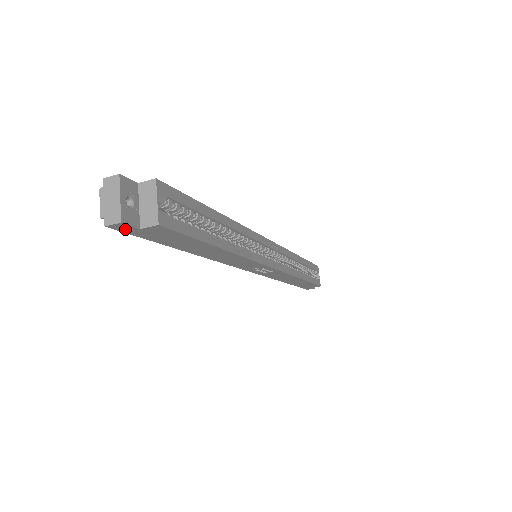
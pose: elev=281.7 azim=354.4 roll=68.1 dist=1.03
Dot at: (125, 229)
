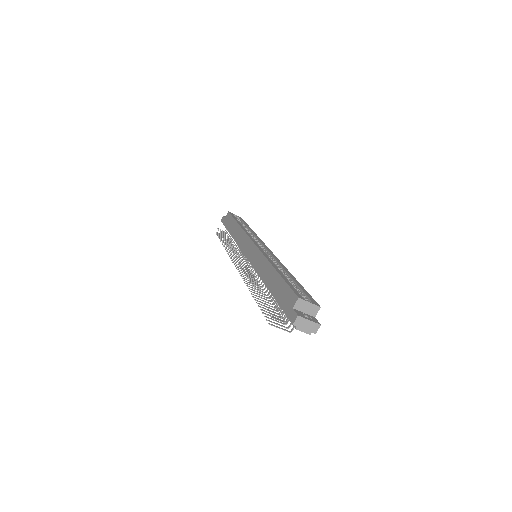
Dot at: occluded
